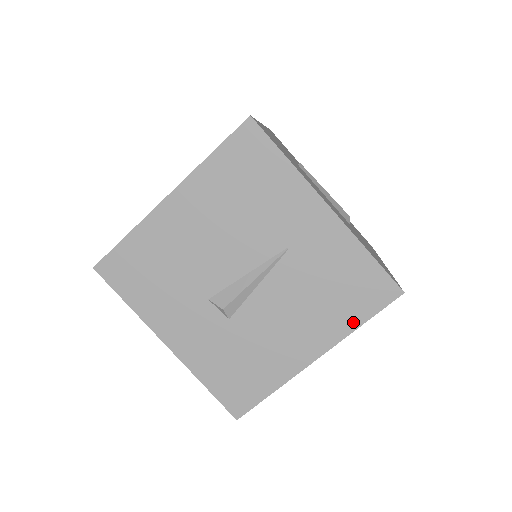
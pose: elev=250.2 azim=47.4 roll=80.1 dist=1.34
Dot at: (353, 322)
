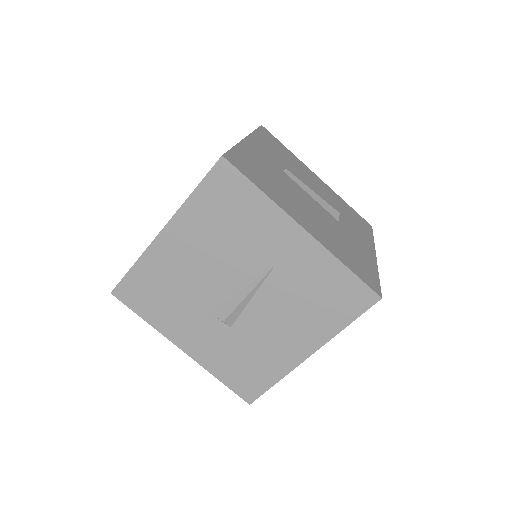
Dot at: (338, 325)
